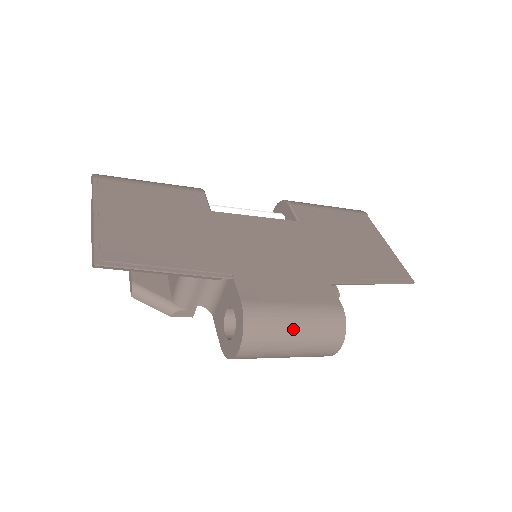
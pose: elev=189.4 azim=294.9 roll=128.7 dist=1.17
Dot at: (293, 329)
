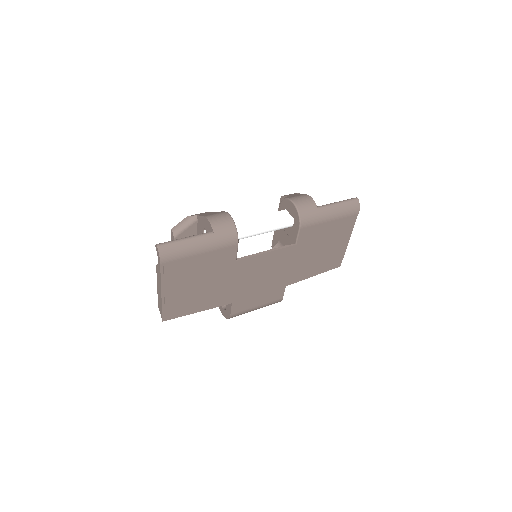
Dot at: occluded
